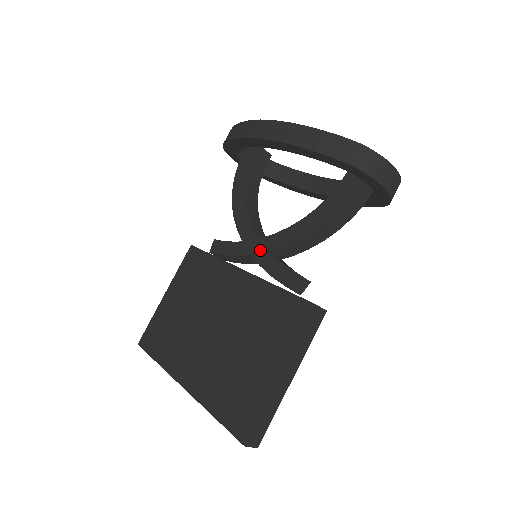
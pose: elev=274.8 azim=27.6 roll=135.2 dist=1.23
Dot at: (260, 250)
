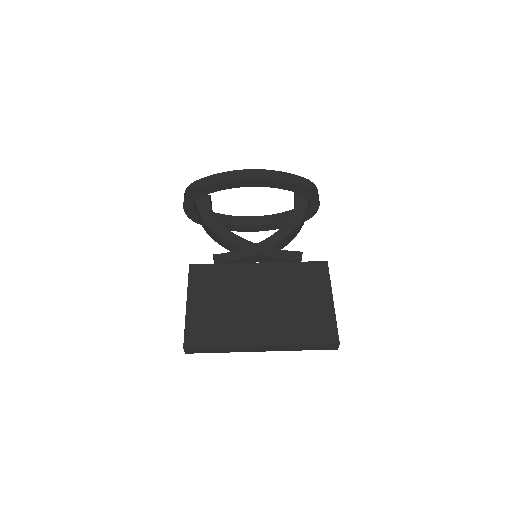
Dot at: (264, 249)
